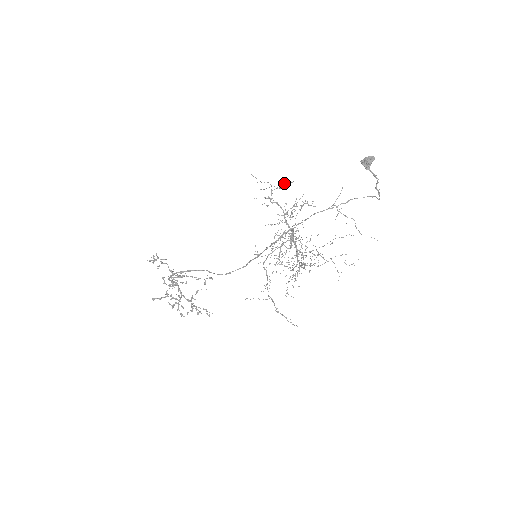
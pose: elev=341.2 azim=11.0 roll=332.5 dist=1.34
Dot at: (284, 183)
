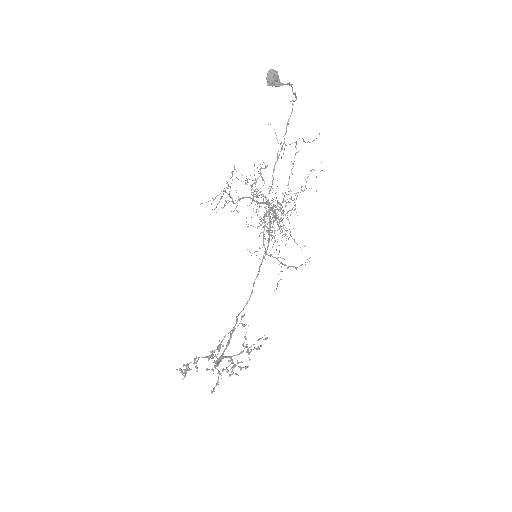
Dot at: occluded
